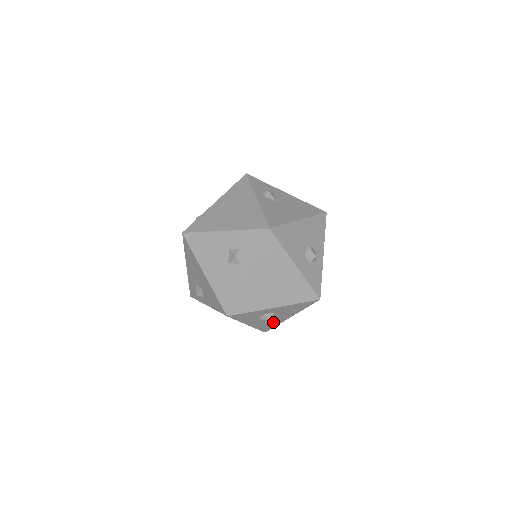
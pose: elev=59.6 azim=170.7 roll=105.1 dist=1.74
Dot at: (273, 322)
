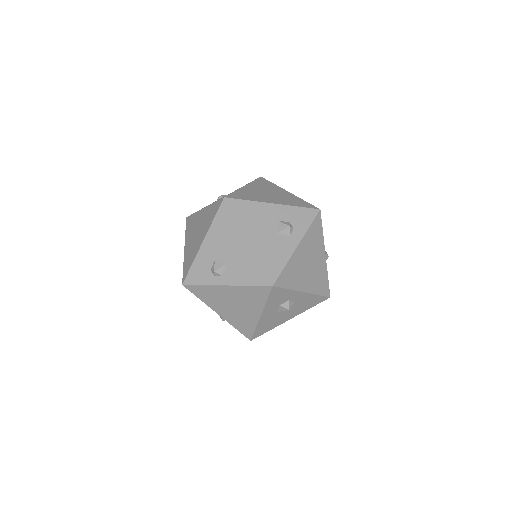
Dot at: (274, 322)
